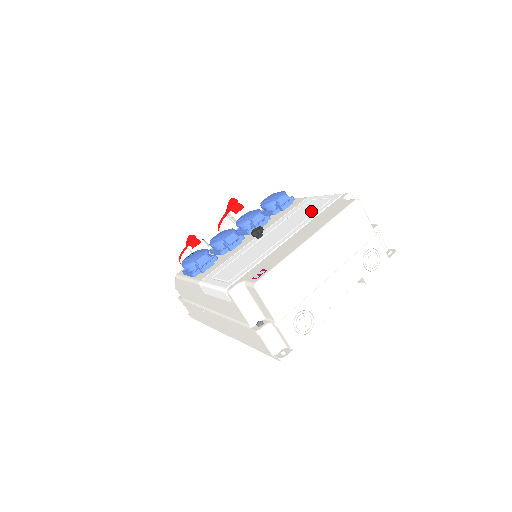
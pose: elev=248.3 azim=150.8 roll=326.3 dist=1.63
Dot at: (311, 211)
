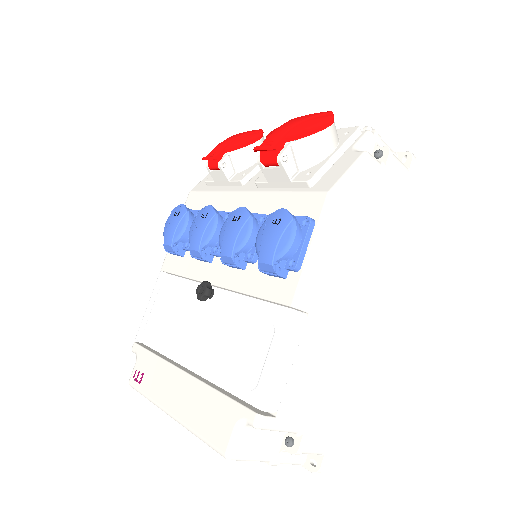
Dot at: (232, 363)
